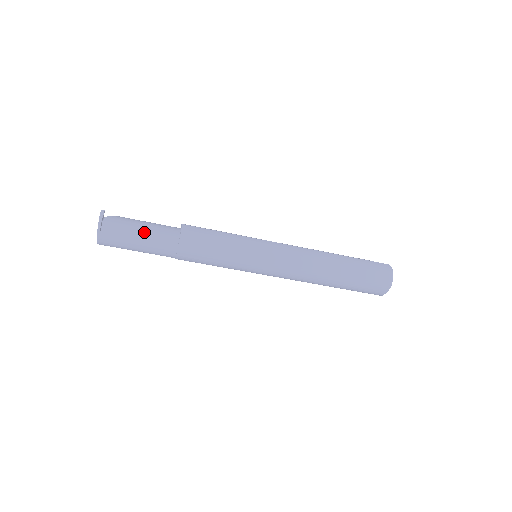
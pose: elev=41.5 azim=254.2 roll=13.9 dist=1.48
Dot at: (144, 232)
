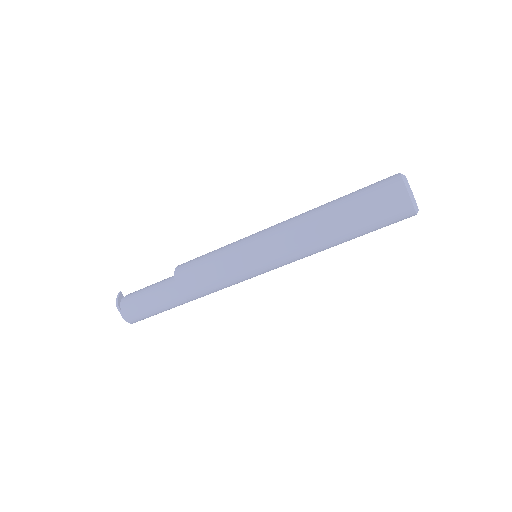
Dot at: (151, 290)
